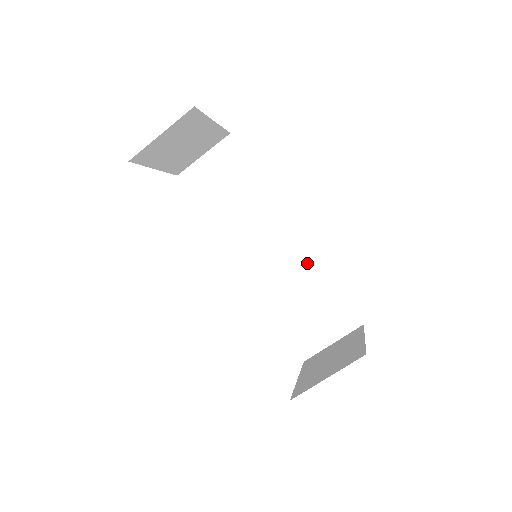
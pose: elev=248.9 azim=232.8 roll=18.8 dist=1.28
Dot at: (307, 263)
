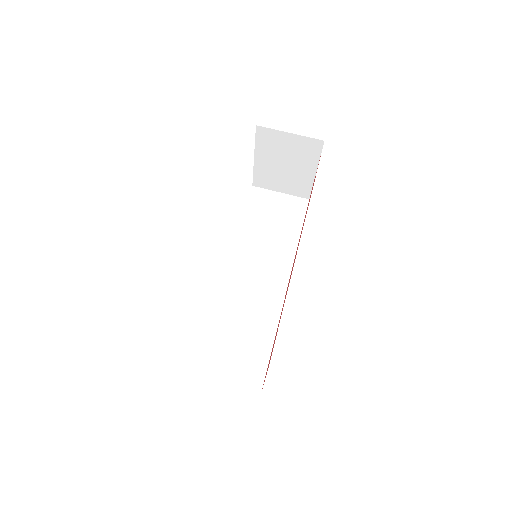
Dot at: (270, 312)
